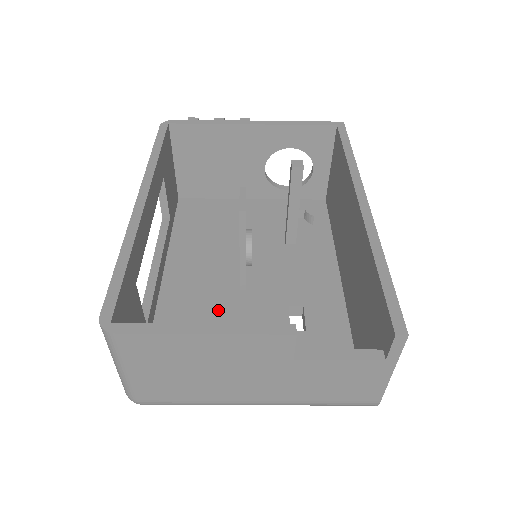
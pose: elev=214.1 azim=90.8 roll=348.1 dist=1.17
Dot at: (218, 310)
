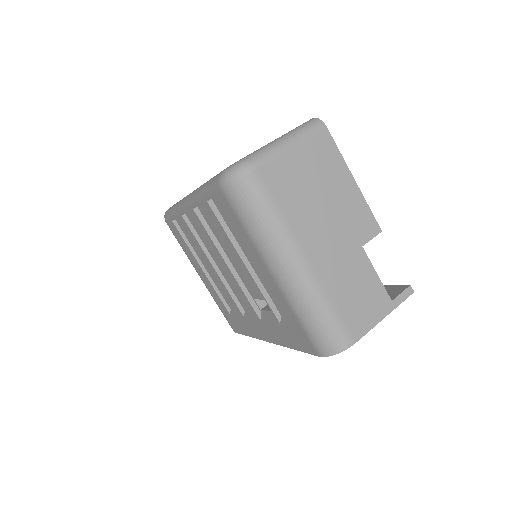
Dot at: occluded
